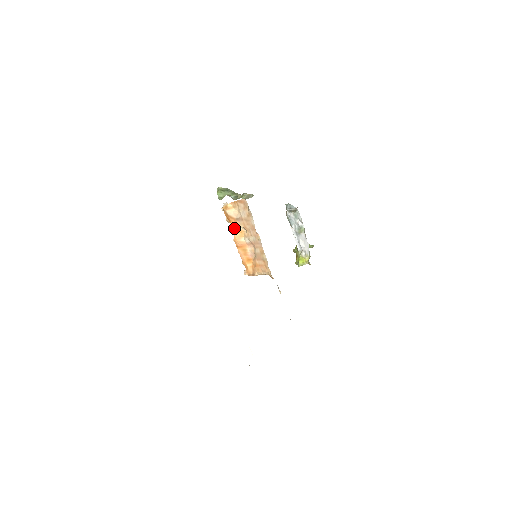
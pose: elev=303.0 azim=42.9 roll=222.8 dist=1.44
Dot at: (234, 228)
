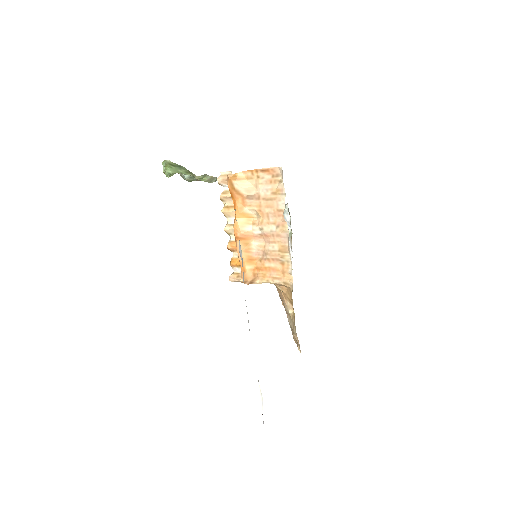
Dot at: (239, 210)
